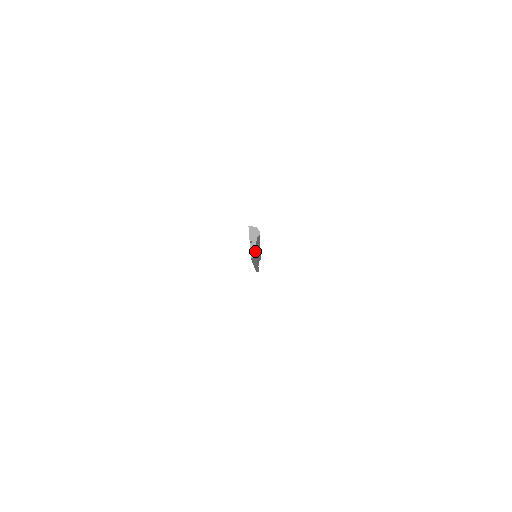
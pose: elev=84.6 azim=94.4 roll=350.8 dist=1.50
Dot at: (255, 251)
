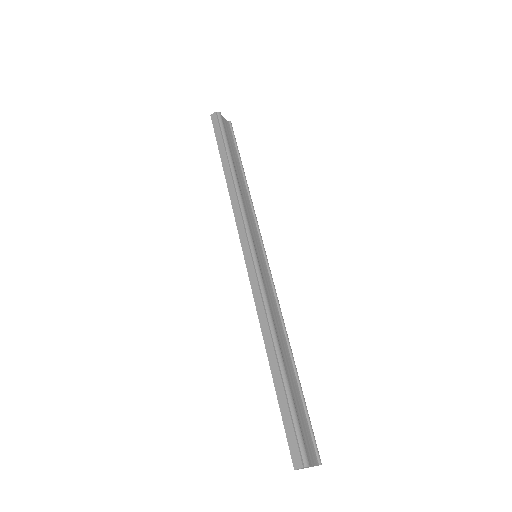
Dot at: (310, 446)
